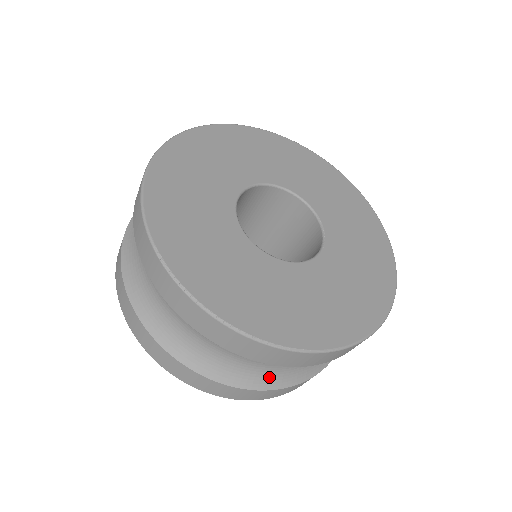
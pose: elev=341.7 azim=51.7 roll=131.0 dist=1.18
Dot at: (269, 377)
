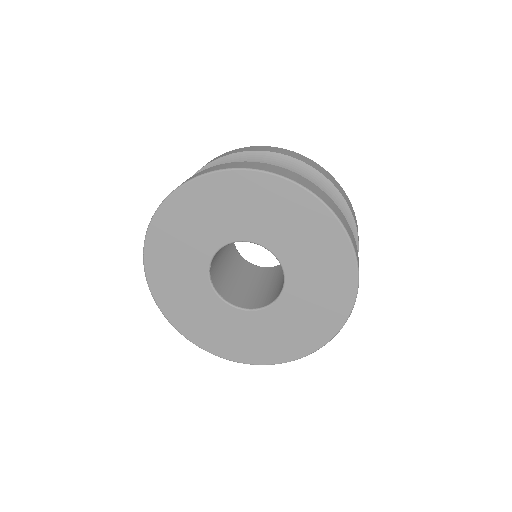
Dot at: occluded
